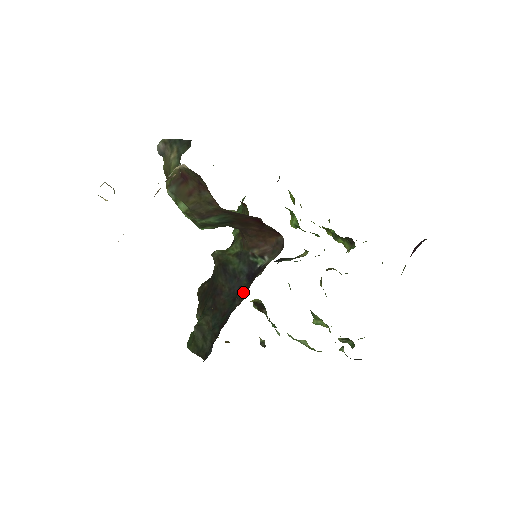
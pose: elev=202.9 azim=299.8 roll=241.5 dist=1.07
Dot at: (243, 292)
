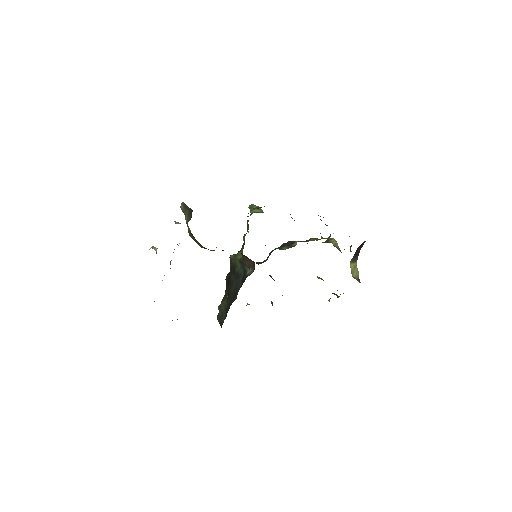
Dot at: (238, 291)
